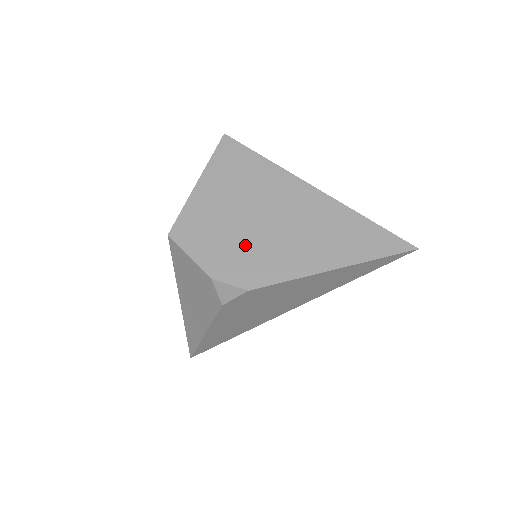
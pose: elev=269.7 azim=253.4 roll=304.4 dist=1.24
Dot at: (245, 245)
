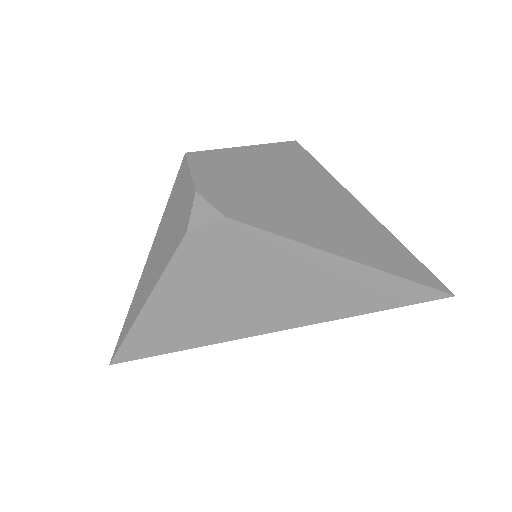
Dot at: (253, 193)
